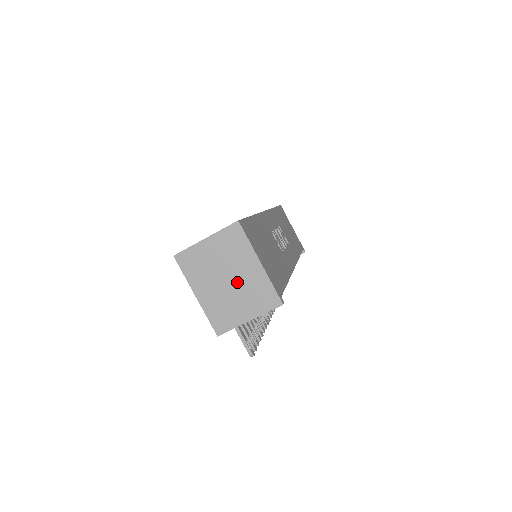
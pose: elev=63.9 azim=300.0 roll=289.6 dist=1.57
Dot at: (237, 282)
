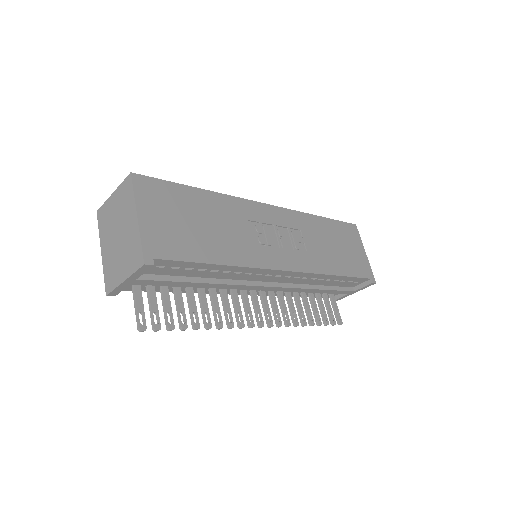
Dot at: (122, 238)
